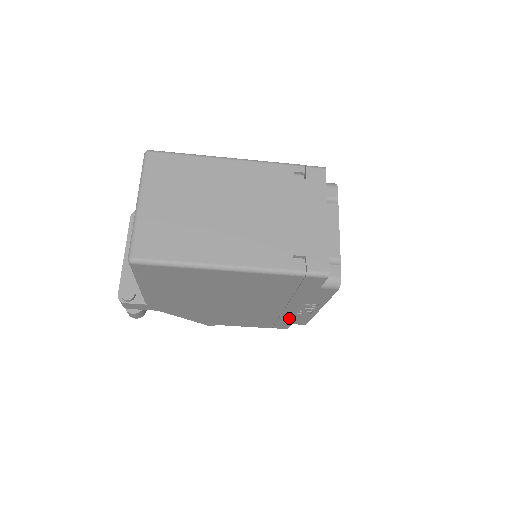
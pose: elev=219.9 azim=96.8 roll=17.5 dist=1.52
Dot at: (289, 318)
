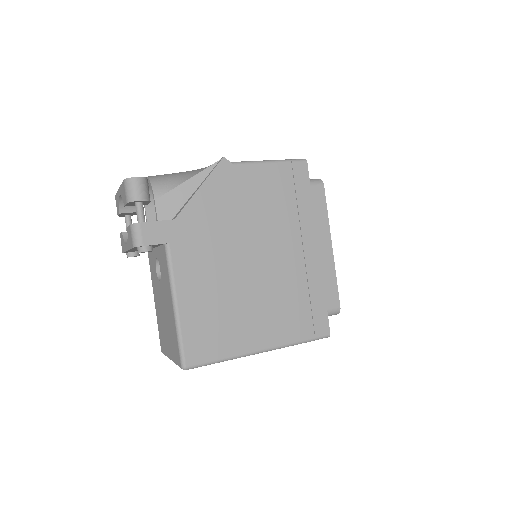
Dot at: occluded
